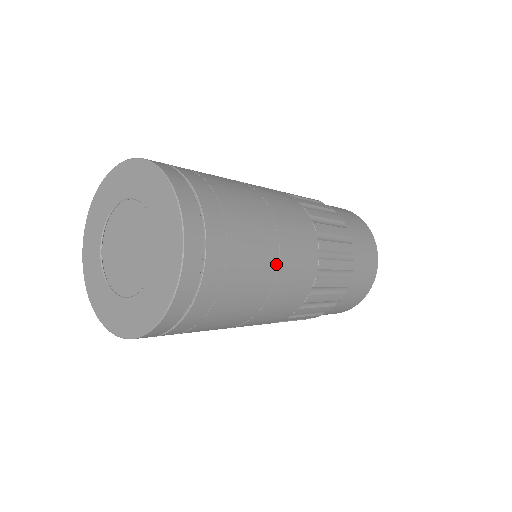
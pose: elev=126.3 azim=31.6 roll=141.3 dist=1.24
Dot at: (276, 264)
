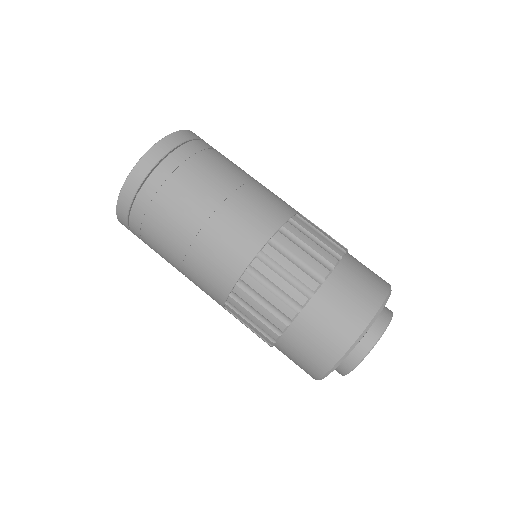
Dot at: (227, 199)
